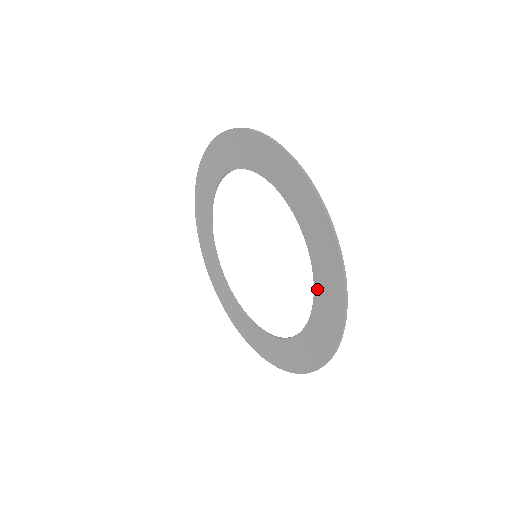
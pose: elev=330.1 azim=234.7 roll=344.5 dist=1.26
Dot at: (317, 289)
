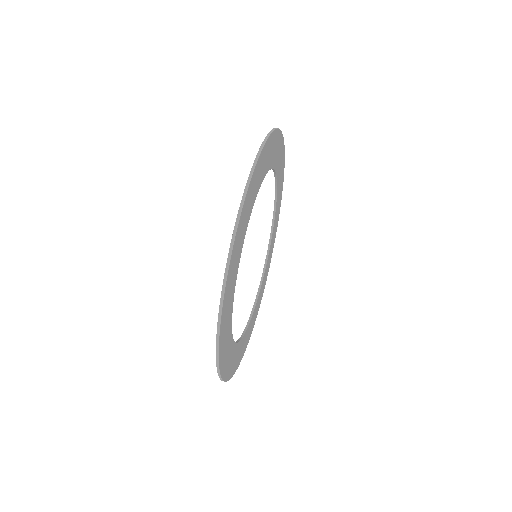
Dot at: occluded
